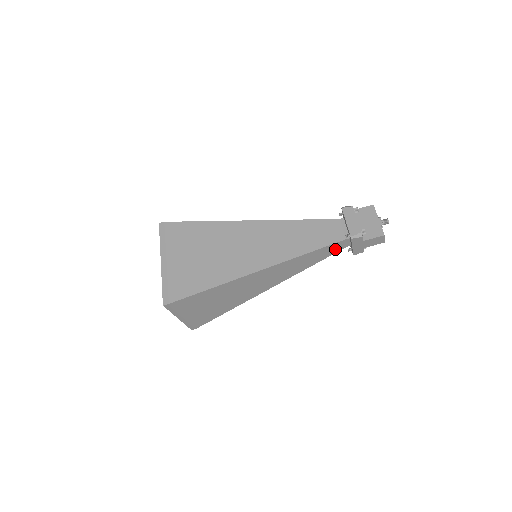
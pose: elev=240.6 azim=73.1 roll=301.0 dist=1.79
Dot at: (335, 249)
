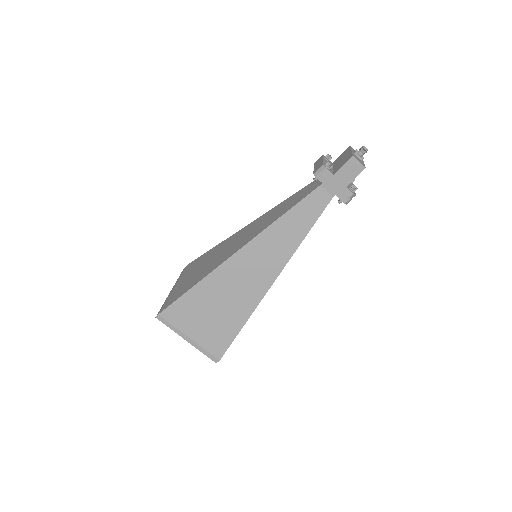
Dot at: (318, 204)
